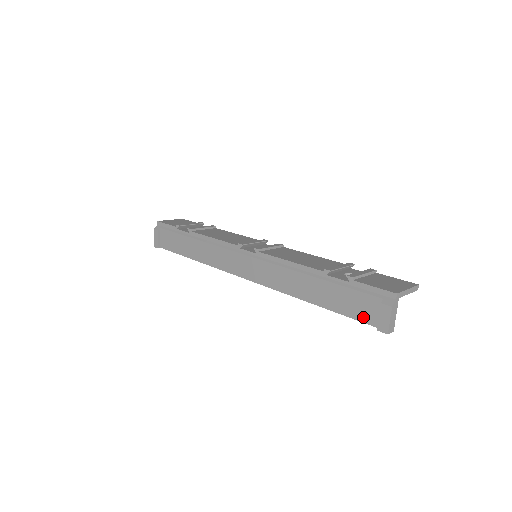
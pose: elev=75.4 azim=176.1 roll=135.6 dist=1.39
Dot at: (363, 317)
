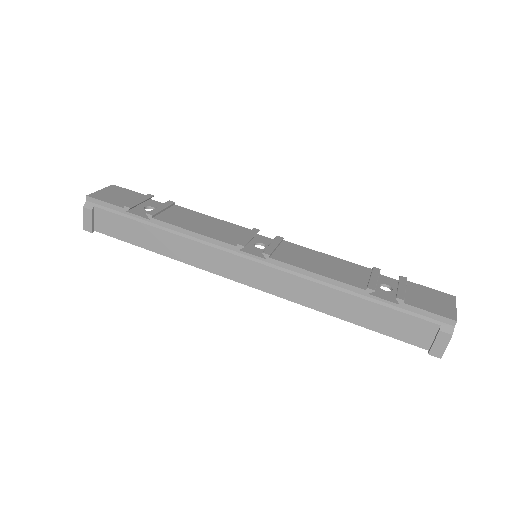
Dot at: (410, 339)
